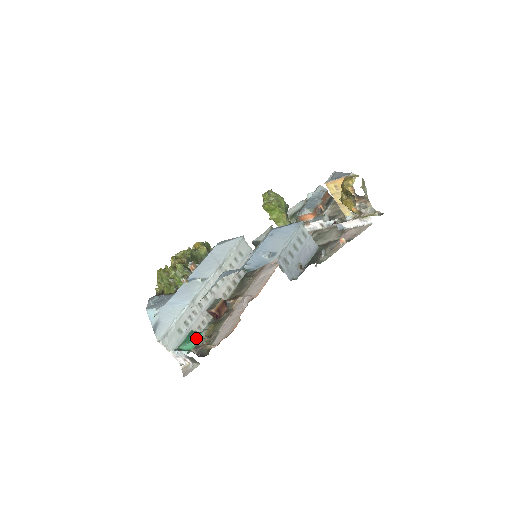
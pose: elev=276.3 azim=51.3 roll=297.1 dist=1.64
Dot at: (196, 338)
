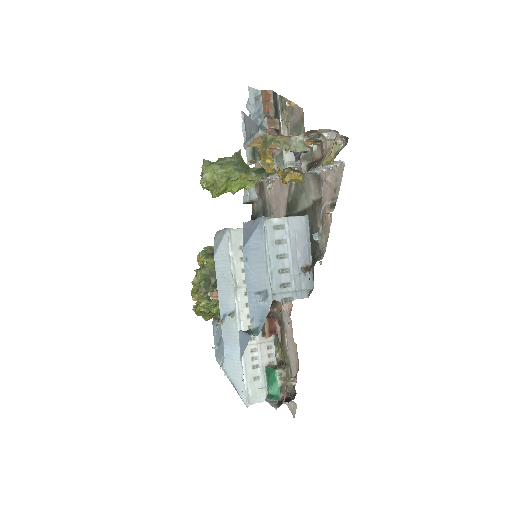
Dot at: (274, 379)
